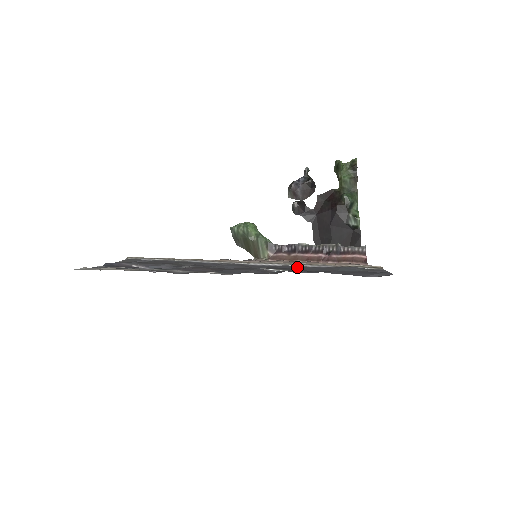
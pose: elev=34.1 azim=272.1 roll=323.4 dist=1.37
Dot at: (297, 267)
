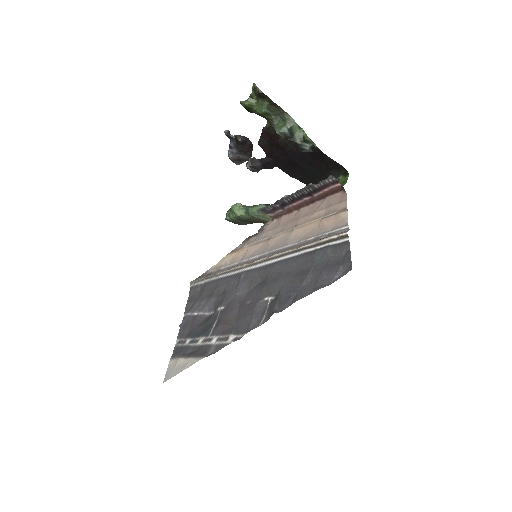
Dot at: (286, 264)
